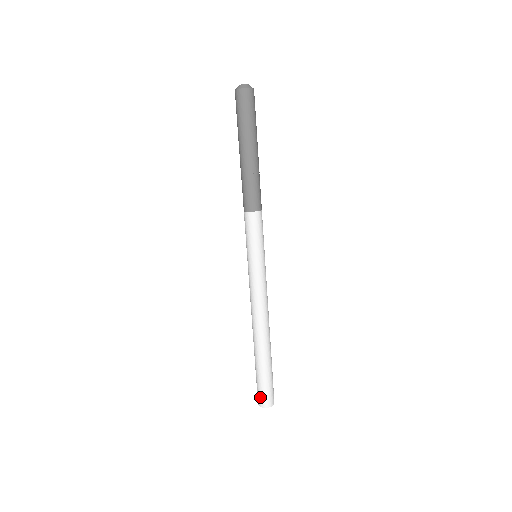
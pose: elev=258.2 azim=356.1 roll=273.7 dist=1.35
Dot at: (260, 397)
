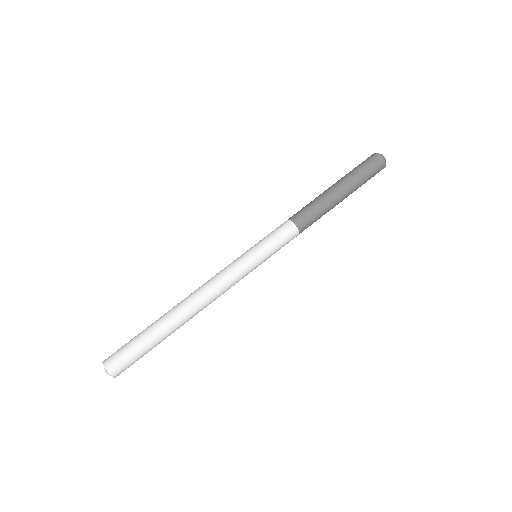
Dot at: (117, 359)
